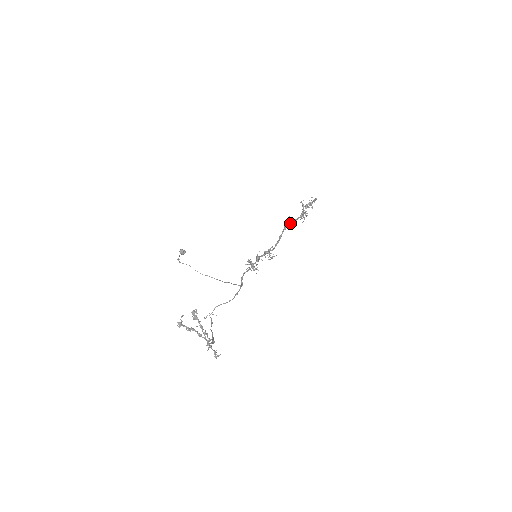
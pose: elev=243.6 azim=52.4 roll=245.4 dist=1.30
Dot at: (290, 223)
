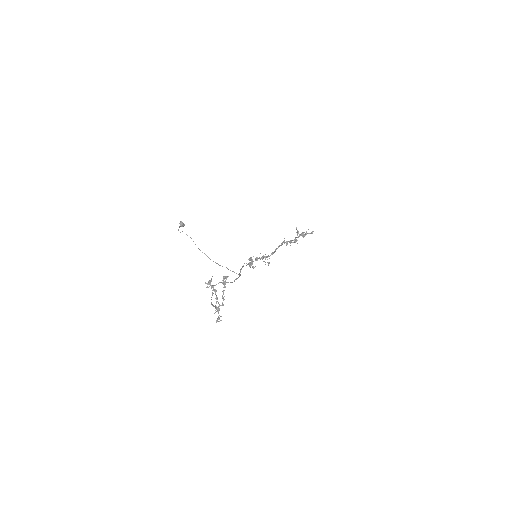
Dot at: (286, 242)
